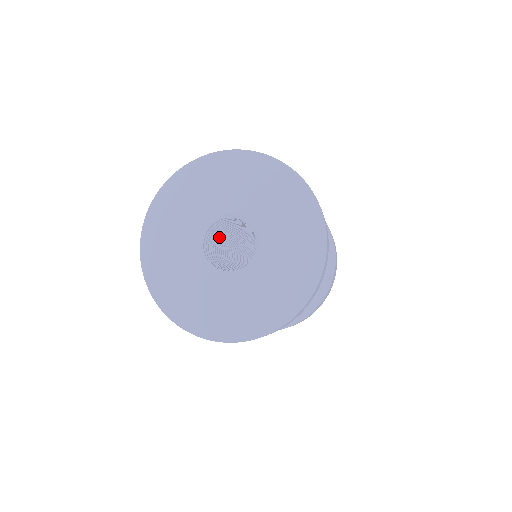
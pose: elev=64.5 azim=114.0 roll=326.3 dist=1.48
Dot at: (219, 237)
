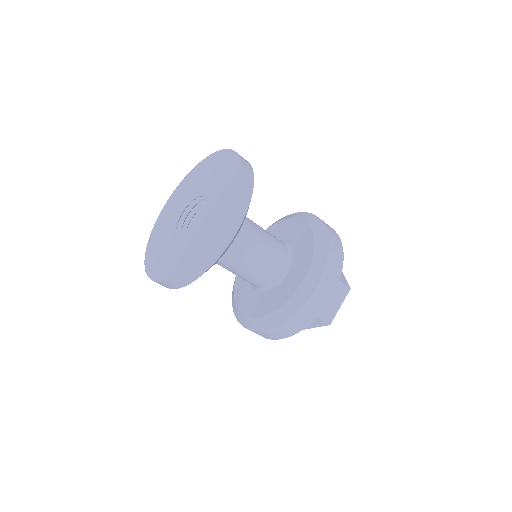
Dot at: occluded
